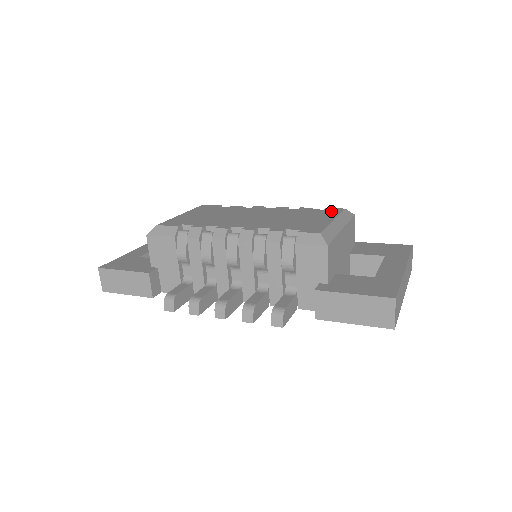
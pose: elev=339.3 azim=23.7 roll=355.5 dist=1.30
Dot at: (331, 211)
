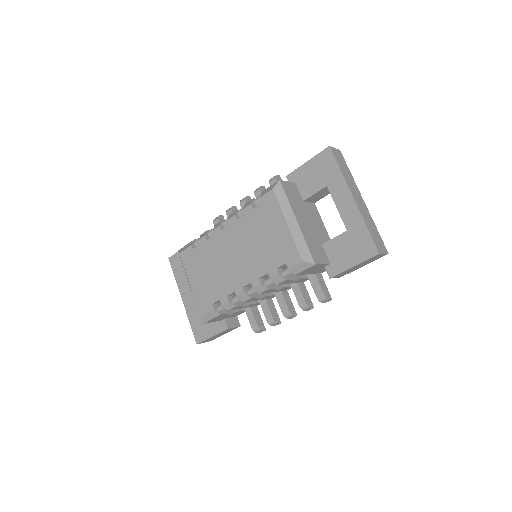
Dot at: (270, 204)
